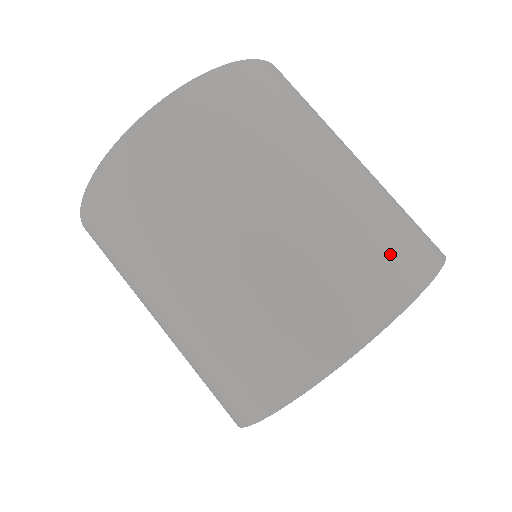
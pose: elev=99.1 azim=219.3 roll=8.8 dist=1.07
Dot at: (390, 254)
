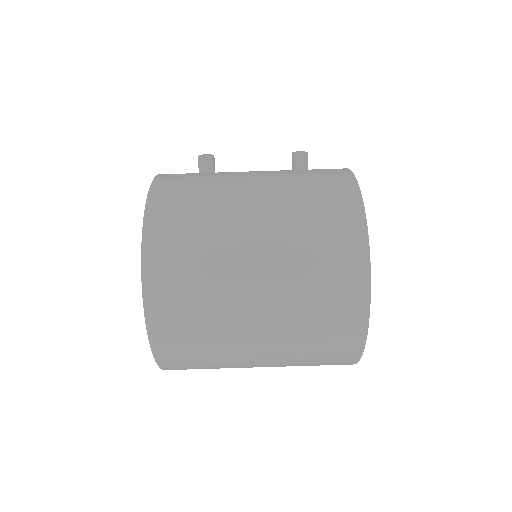
Dot at: (335, 281)
